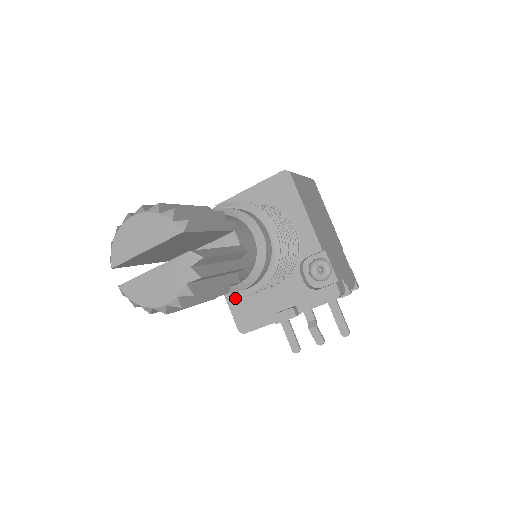
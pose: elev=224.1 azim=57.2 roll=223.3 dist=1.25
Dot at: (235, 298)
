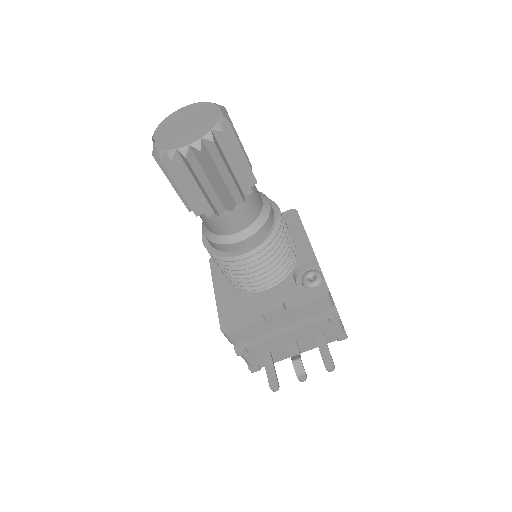
Dot at: (226, 302)
